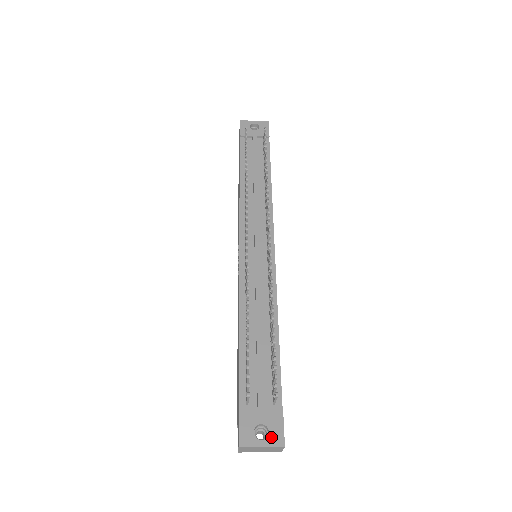
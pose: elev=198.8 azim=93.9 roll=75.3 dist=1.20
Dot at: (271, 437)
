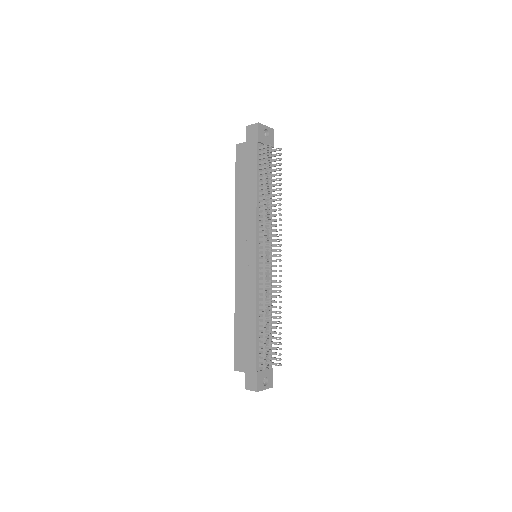
Dot at: (269, 384)
